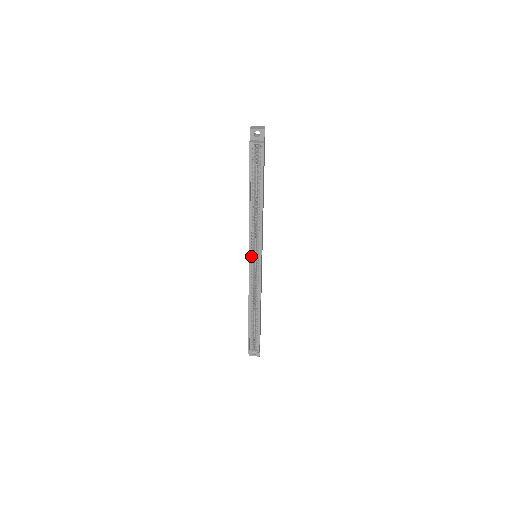
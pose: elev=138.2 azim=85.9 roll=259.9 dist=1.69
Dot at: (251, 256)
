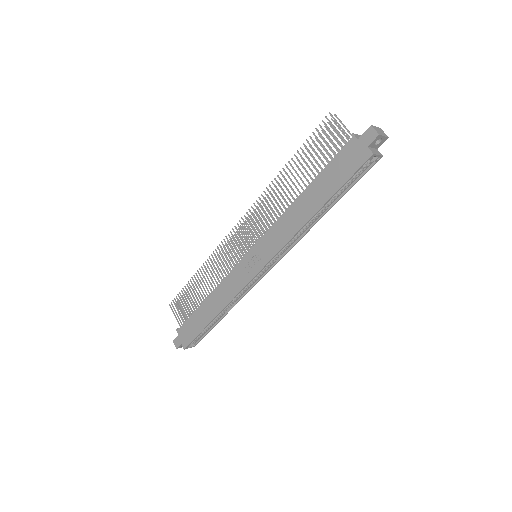
Dot at: (263, 262)
